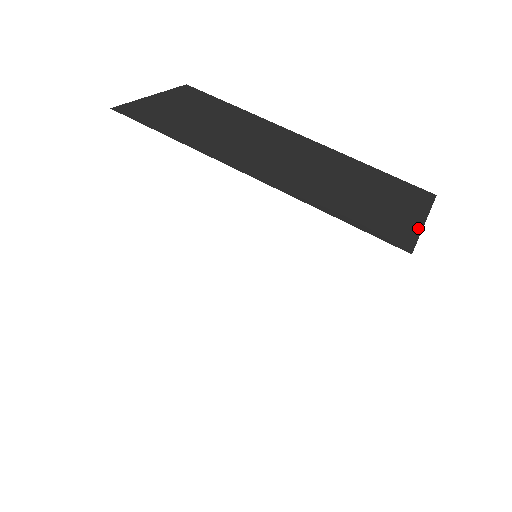
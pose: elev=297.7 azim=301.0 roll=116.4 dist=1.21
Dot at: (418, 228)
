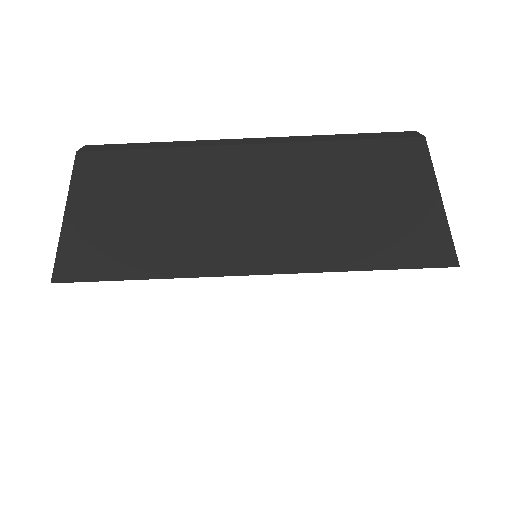
Dot at: (442, 216)
